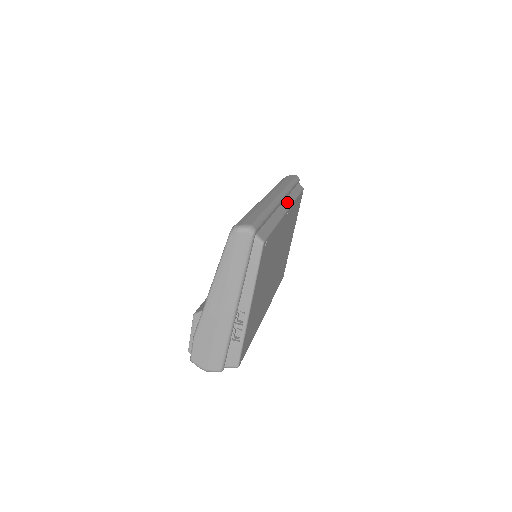
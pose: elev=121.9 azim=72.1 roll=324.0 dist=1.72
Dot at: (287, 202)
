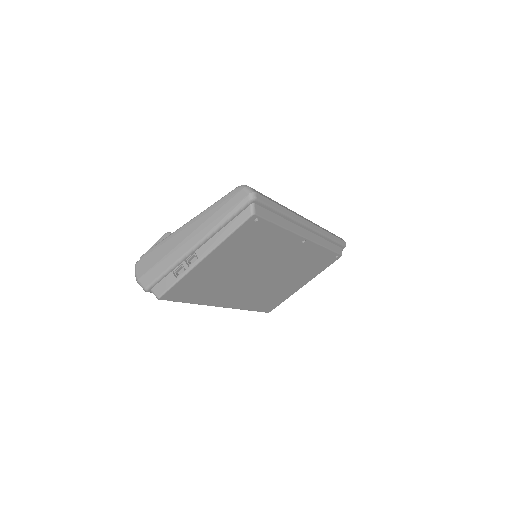
Dot at: (313, 236)
